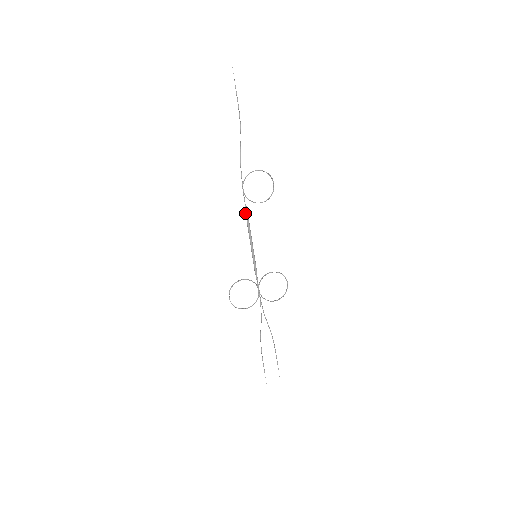
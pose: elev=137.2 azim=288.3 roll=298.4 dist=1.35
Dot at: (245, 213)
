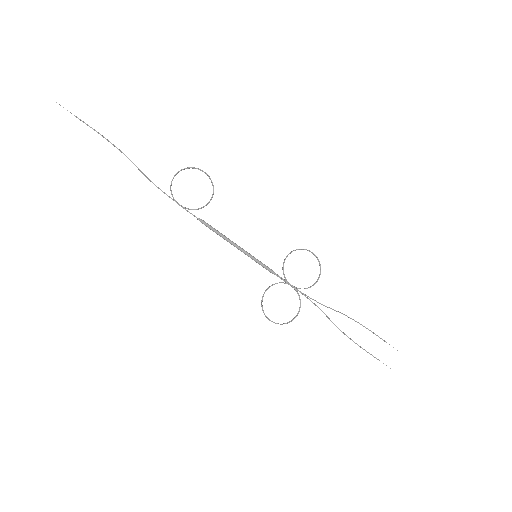
Dot at: occluded
